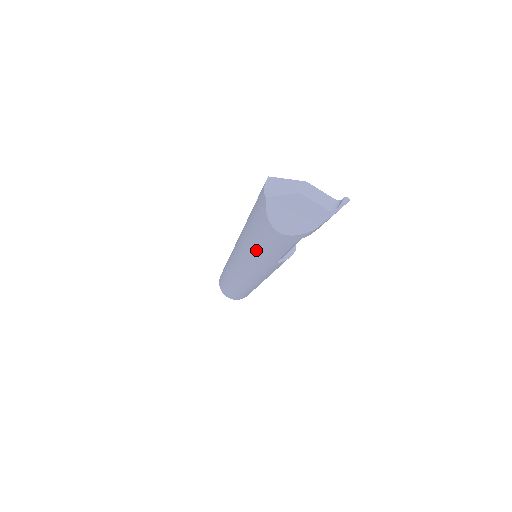
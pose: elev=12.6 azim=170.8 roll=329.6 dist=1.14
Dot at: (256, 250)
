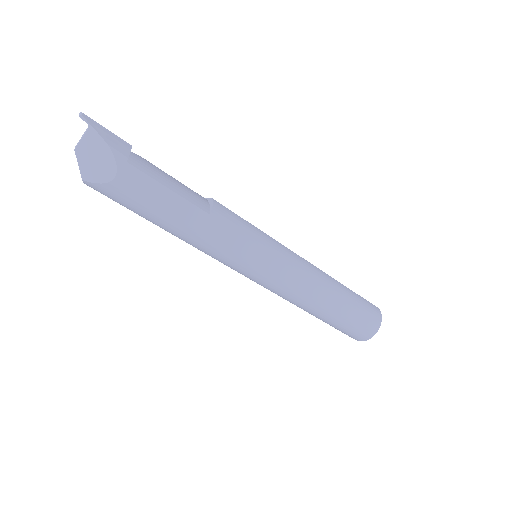
Dot at: (179, 223)
